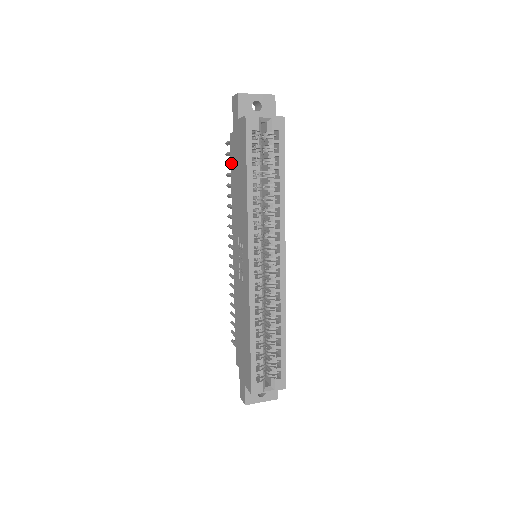
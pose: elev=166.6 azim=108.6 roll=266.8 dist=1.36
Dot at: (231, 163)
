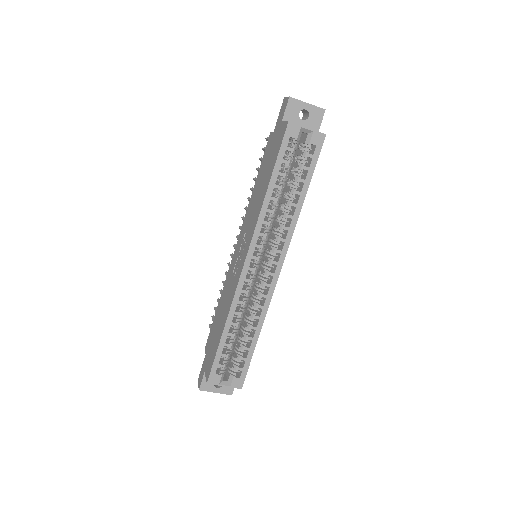
Dot at: (262, 160)
